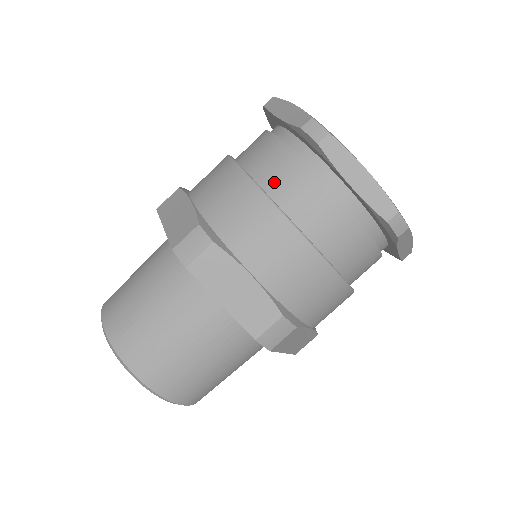
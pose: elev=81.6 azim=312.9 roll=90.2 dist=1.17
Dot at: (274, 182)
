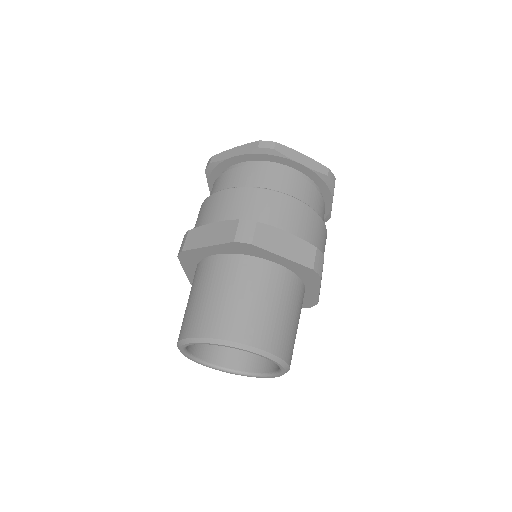
Dot at: (260, 183)
